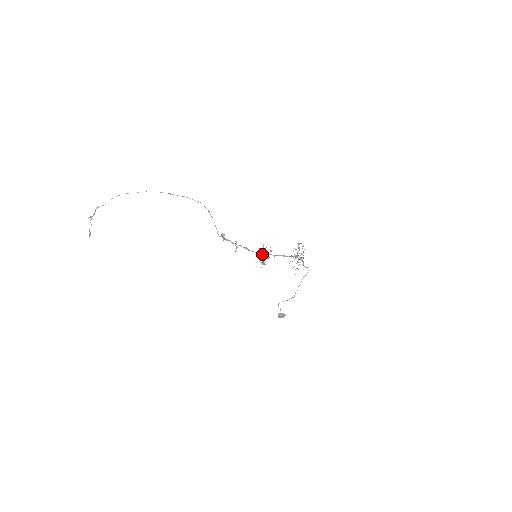
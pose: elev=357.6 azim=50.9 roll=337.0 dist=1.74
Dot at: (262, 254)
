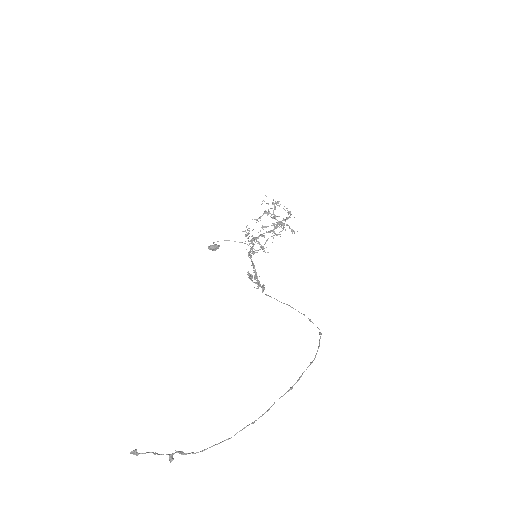
Dot at: occluded
